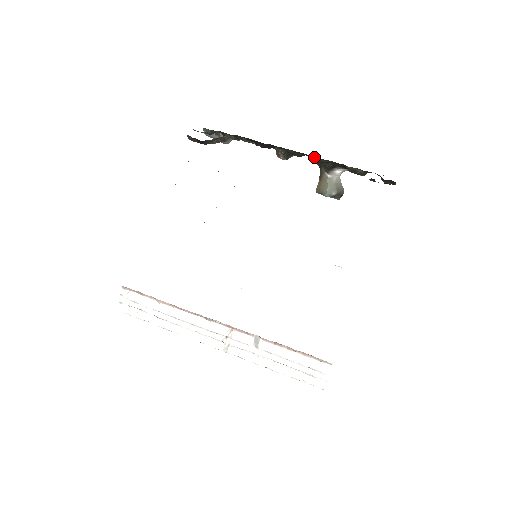
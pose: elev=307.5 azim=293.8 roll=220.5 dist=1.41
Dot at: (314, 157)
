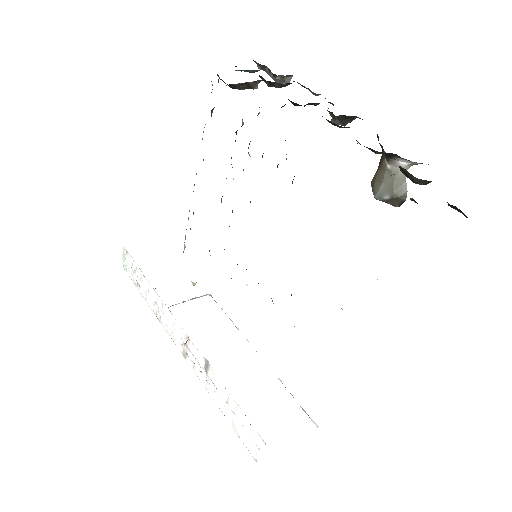
Dot at: occluded
